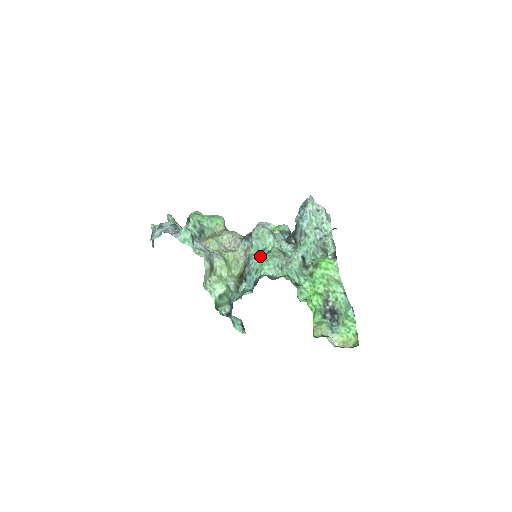
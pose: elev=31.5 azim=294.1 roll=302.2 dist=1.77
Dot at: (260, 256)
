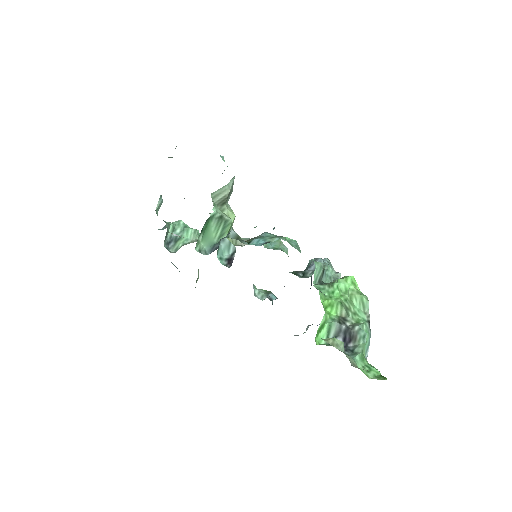
Dot at: occluded
